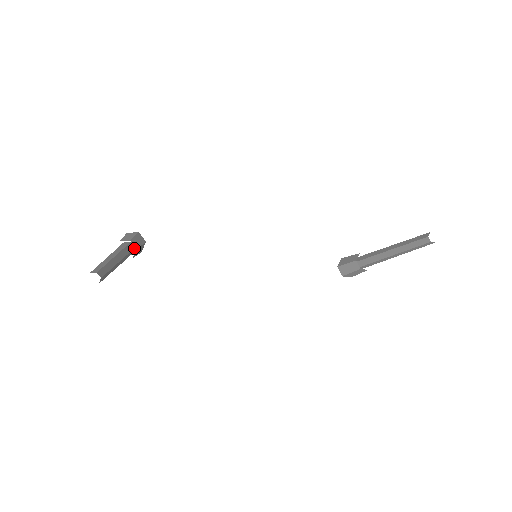
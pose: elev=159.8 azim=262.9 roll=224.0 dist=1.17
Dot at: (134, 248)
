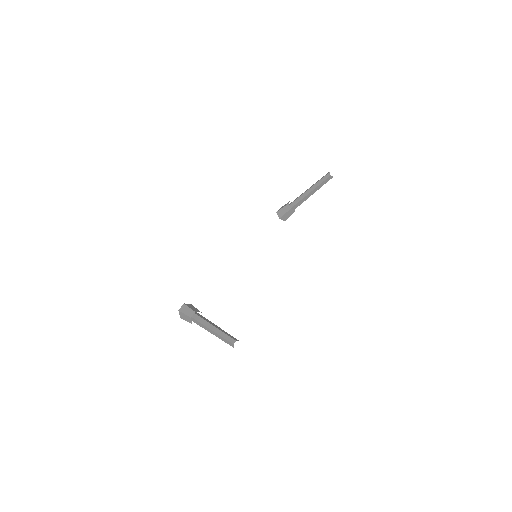
Dot at: (198, 314)
